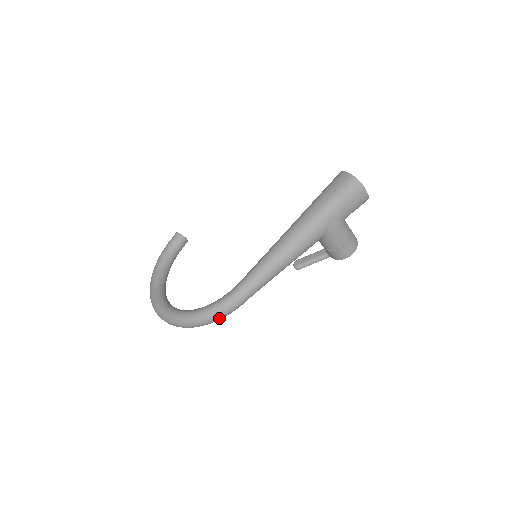
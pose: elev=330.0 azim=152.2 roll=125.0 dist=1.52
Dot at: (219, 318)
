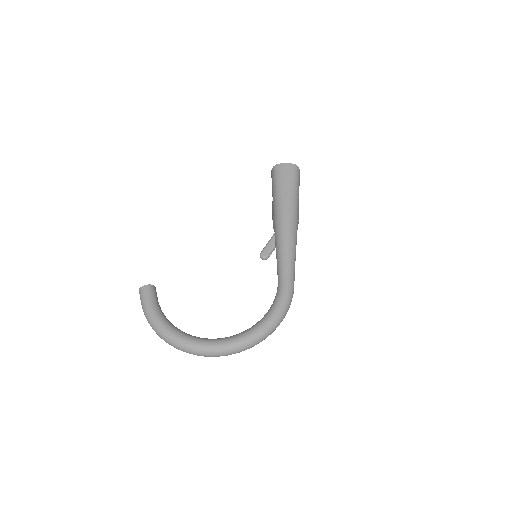
Dot at: occluded
